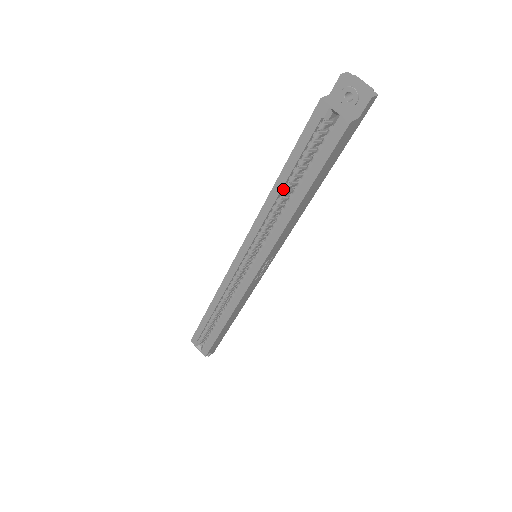
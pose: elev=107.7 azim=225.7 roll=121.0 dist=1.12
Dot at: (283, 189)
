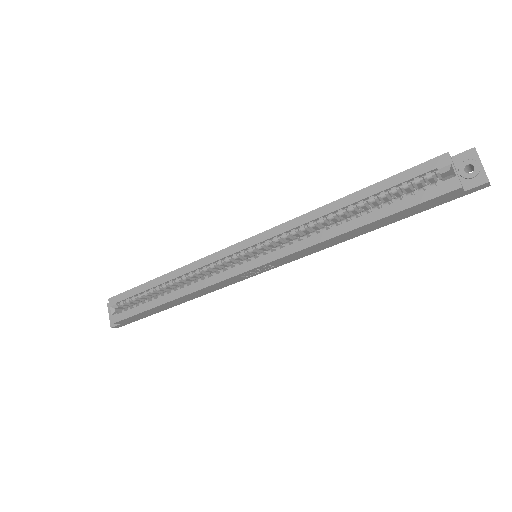
Dot at: (344, 208)
